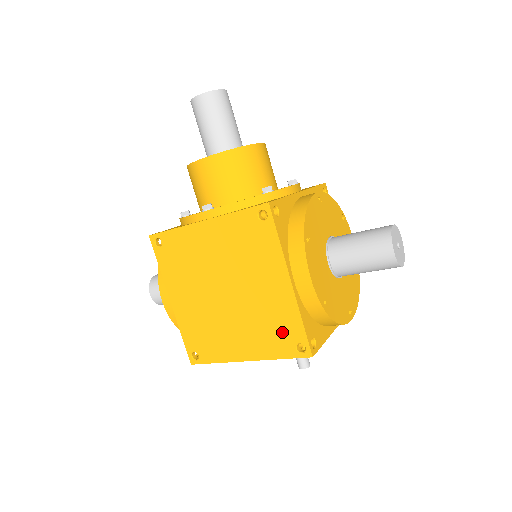
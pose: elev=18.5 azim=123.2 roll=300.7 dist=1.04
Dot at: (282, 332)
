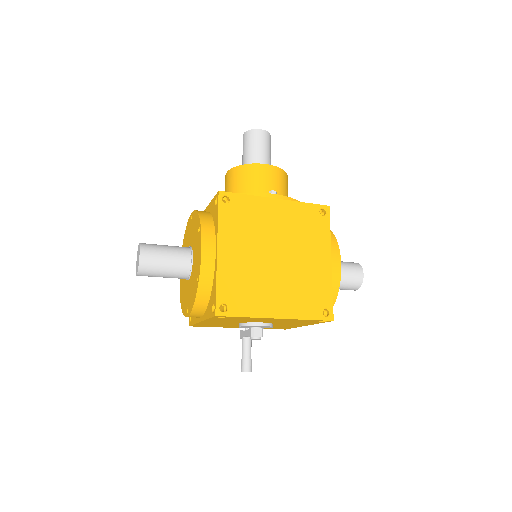
Dot at: (315, 297)
